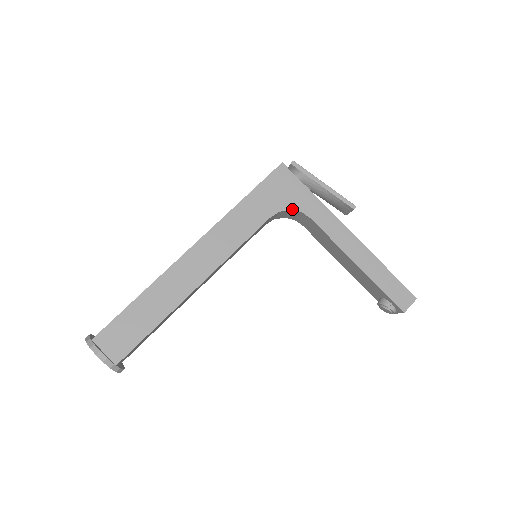
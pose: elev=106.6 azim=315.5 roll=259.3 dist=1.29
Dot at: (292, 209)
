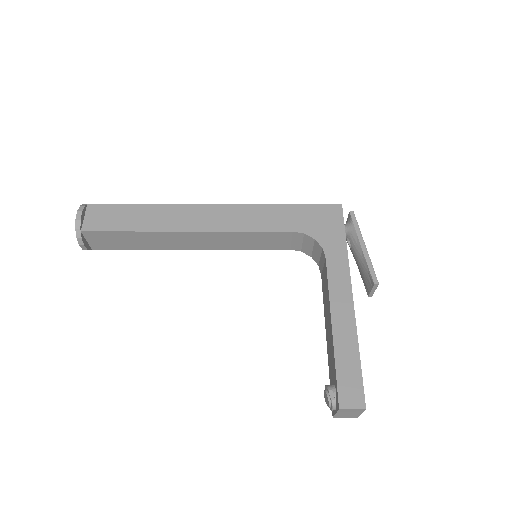
Dot at: (317, 240)
